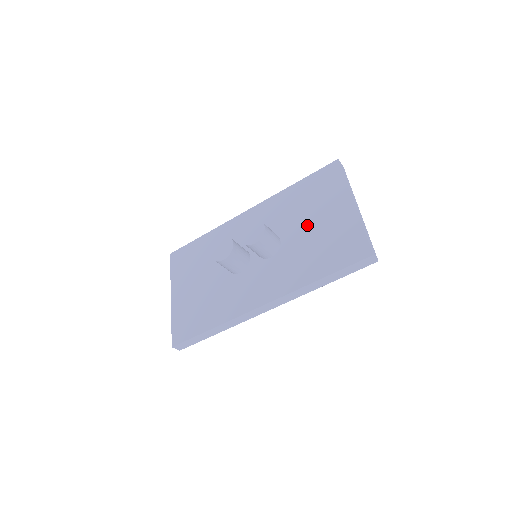
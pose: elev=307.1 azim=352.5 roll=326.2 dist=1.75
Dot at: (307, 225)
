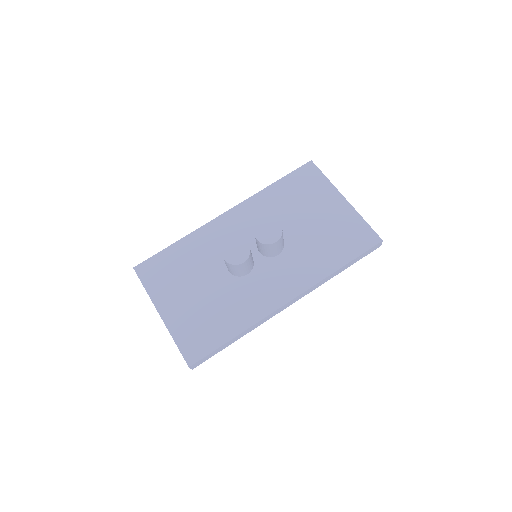
Dot at: (306, 221)
